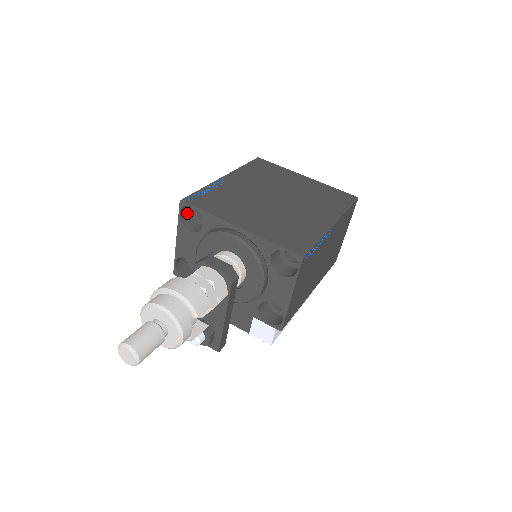
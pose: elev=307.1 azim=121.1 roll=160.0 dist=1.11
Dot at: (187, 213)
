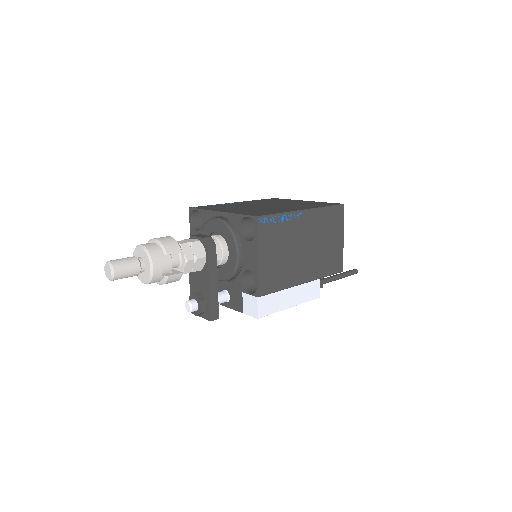
Dot at: (198, 221)
